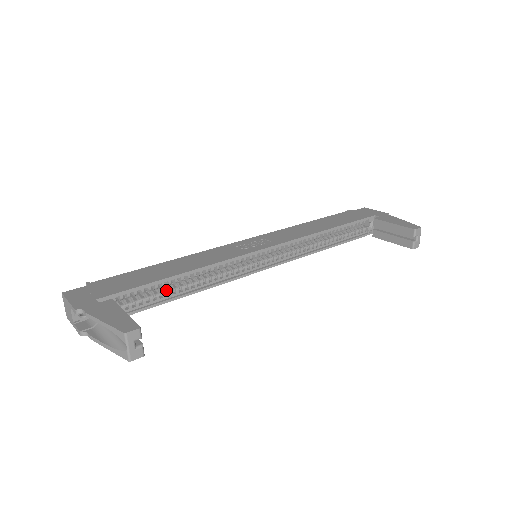
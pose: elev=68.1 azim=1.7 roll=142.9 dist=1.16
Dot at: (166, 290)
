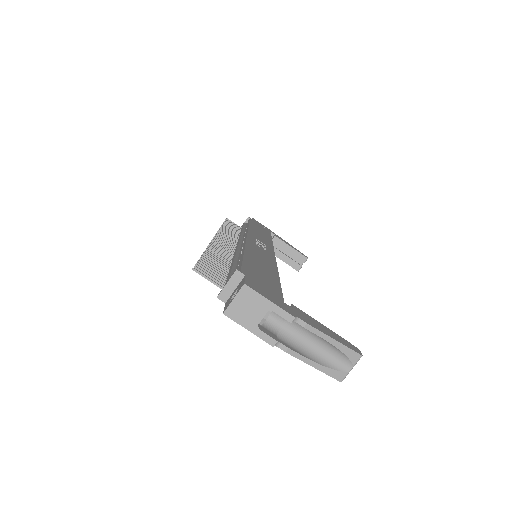
Dot at: occluded
